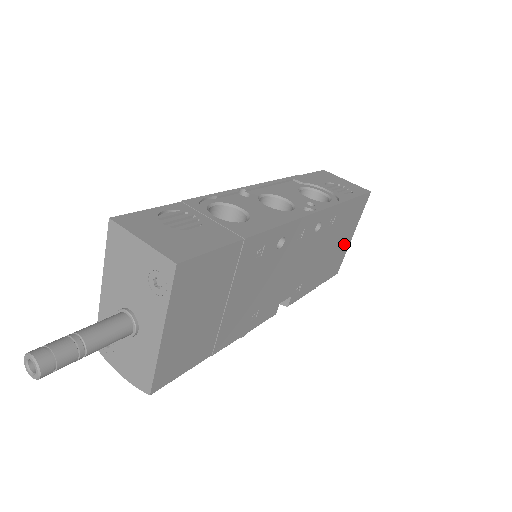
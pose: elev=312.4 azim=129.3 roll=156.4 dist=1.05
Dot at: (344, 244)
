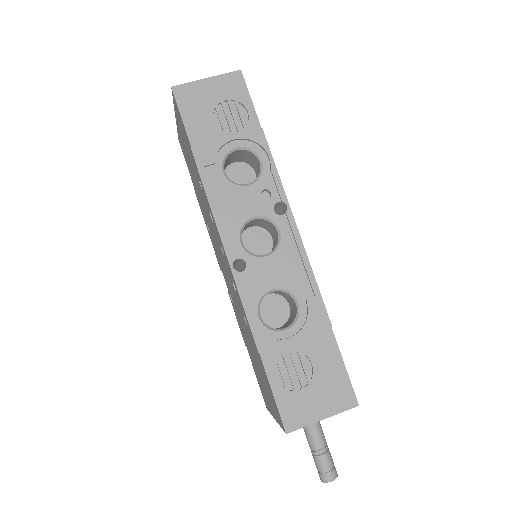
Dot at: occluded
